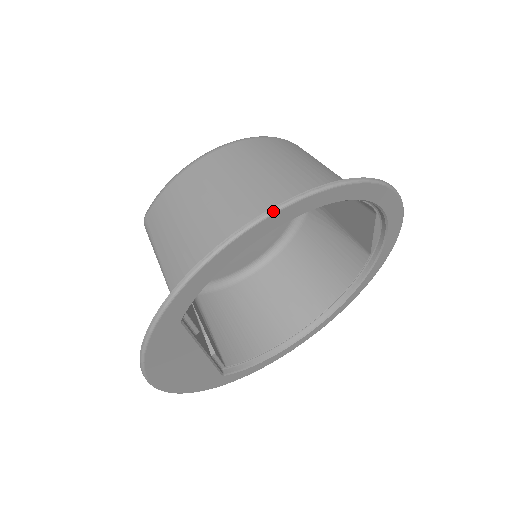
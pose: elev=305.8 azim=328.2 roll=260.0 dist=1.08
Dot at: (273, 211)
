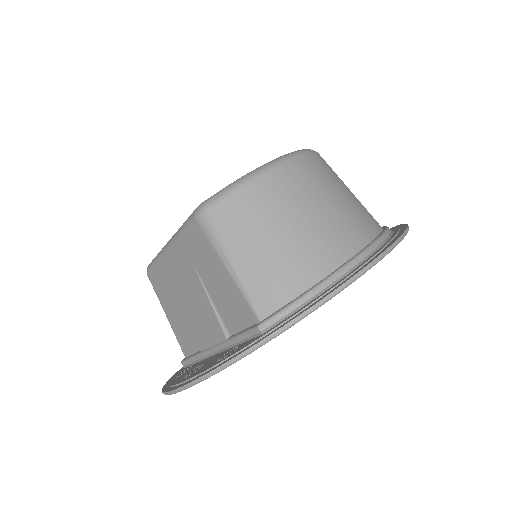
Dot at: (386, 254)
